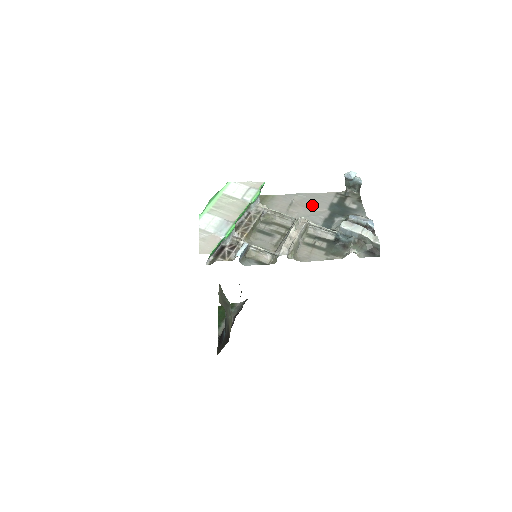
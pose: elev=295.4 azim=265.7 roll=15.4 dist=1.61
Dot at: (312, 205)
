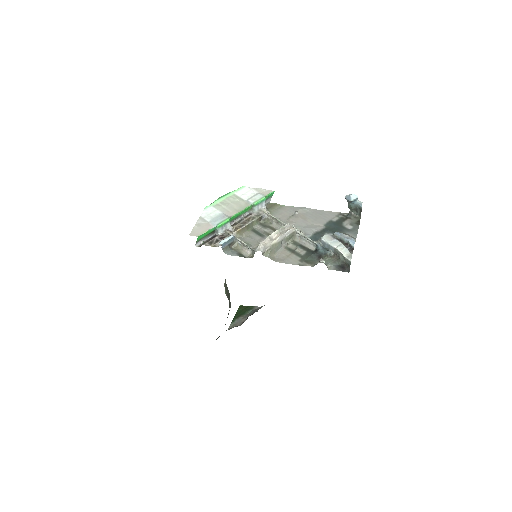
Dot at: (312, 219)
